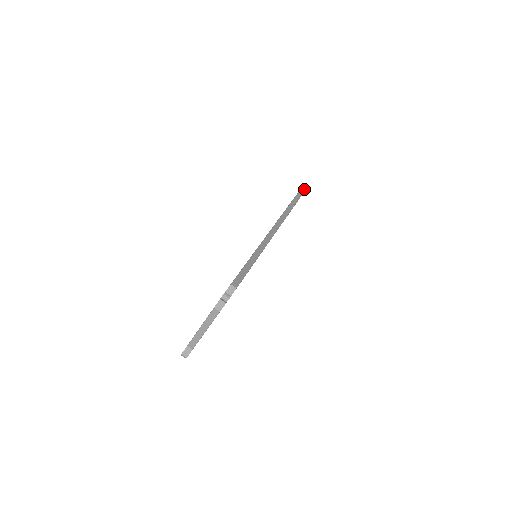
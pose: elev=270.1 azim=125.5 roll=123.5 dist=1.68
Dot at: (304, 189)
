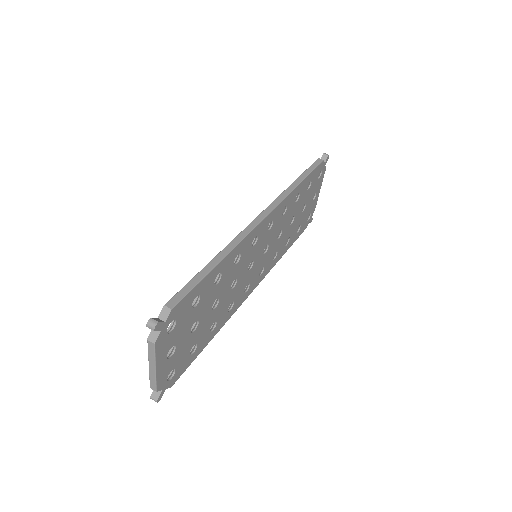
Dot at: (325, 158)
